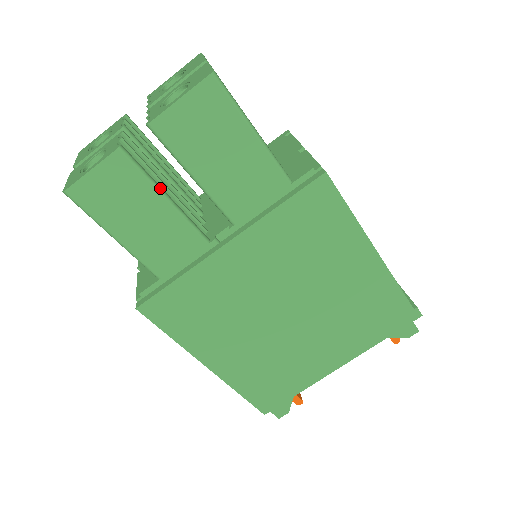
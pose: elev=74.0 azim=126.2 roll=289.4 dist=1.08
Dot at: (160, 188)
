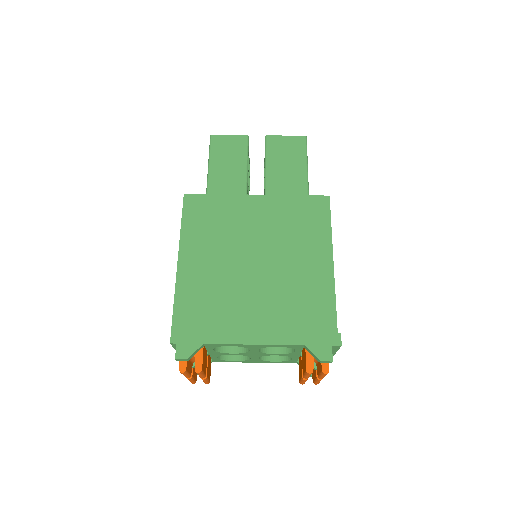
Dot at: occluded
